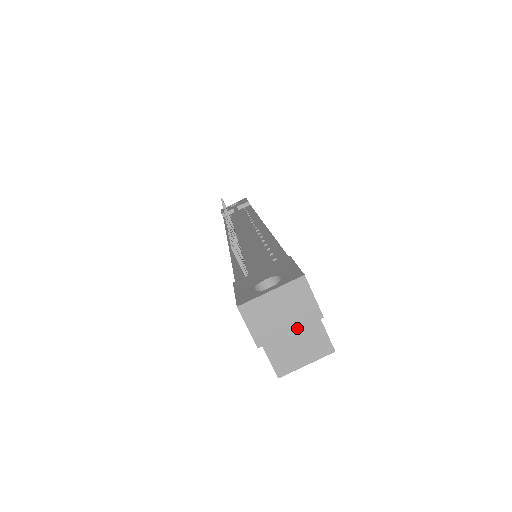
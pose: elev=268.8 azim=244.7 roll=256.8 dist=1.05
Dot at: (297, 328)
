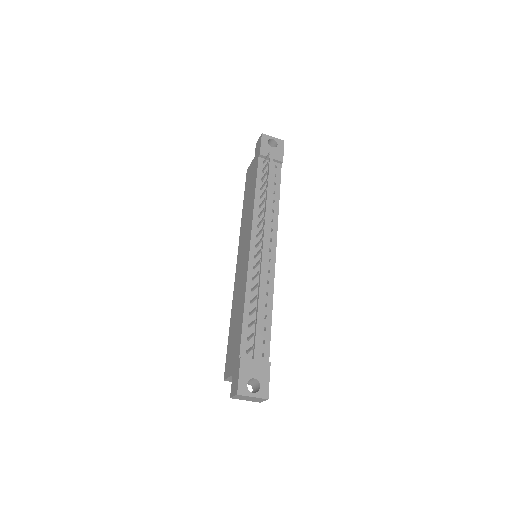
Dot at: occluded
